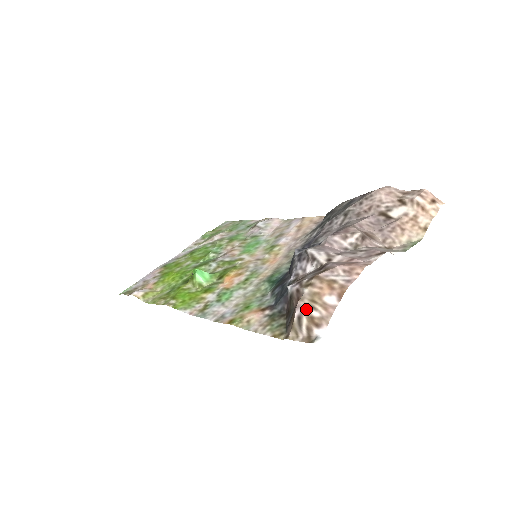
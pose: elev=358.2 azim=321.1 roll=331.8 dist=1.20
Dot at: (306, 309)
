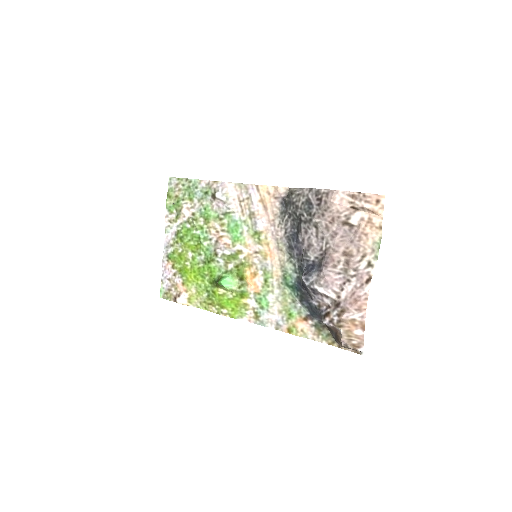
Dot at: (348, 342)
